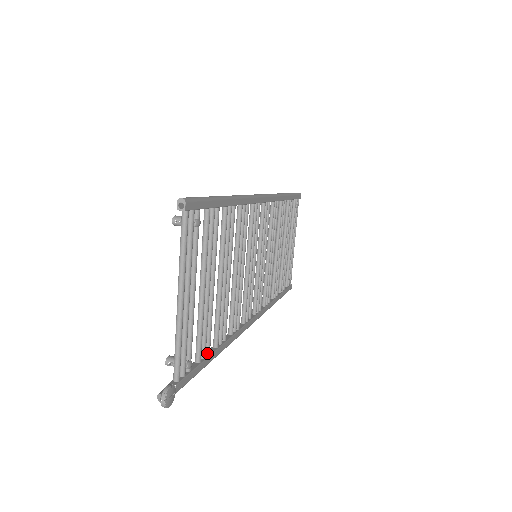
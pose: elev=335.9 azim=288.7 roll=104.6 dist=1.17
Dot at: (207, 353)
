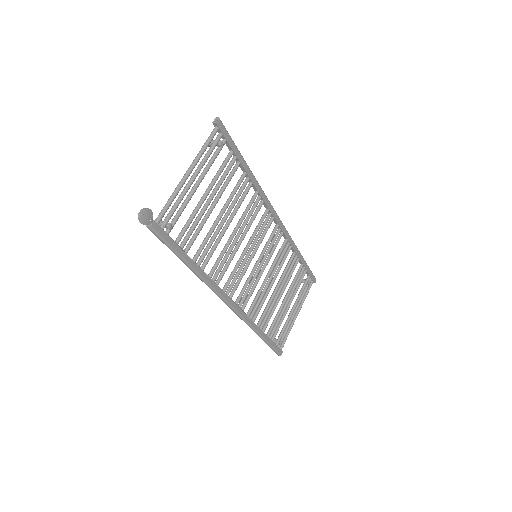
Dot at: (185, 251)
